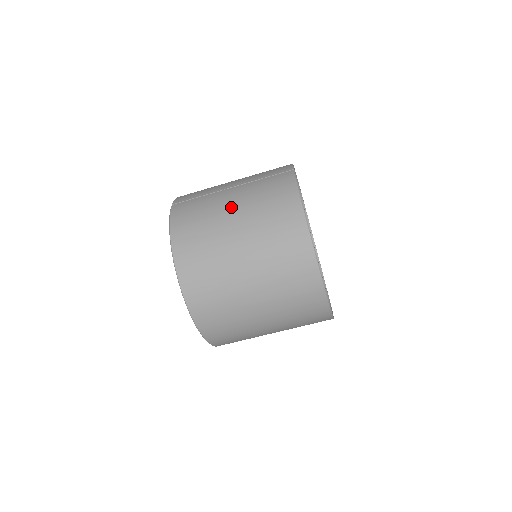
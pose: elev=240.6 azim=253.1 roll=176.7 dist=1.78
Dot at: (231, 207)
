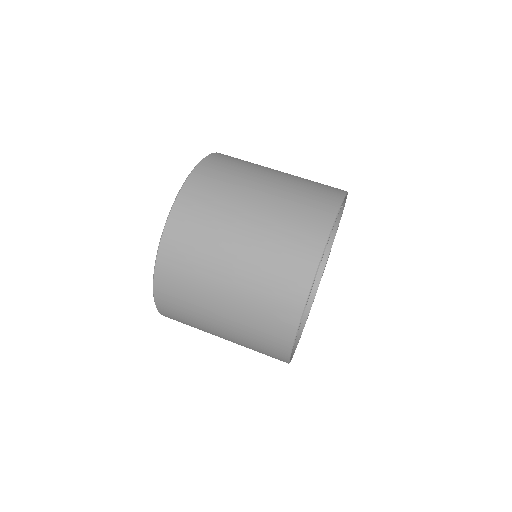
Dot at: occluded
